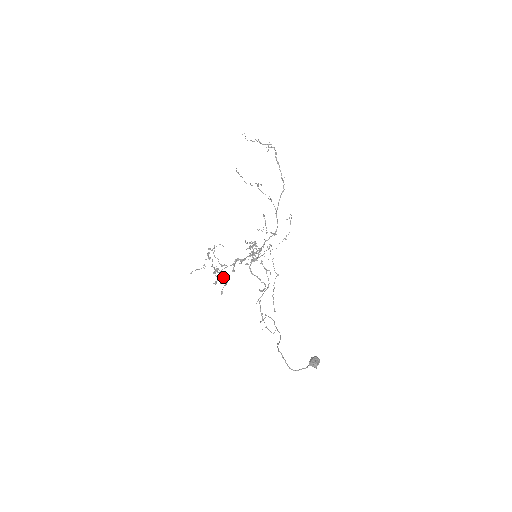
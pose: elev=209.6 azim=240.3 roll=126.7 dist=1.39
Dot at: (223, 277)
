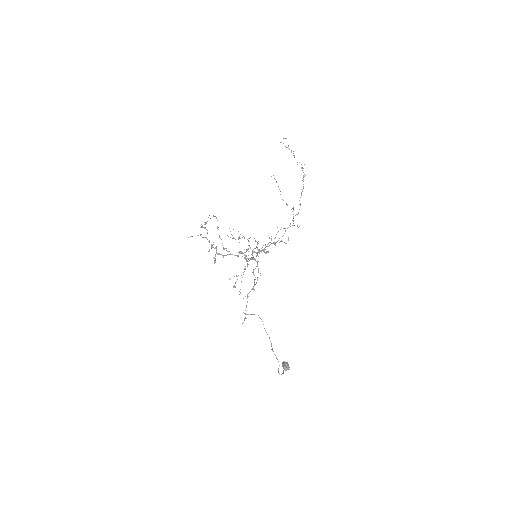
Dot at: occluded
